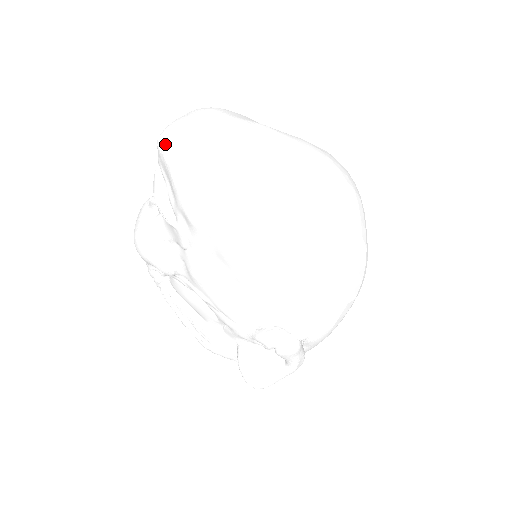
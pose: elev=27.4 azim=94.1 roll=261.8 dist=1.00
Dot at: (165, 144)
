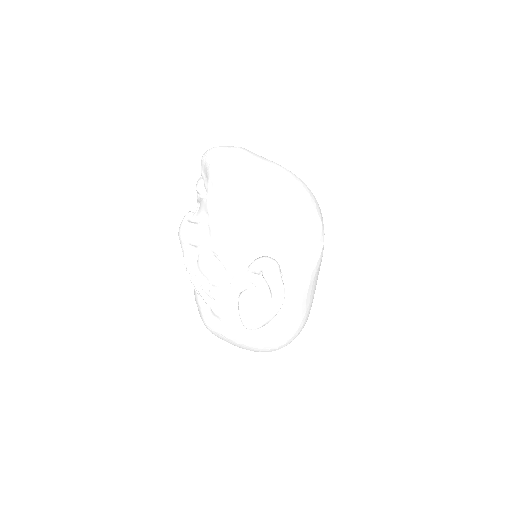
Dot at: (206, 154)
